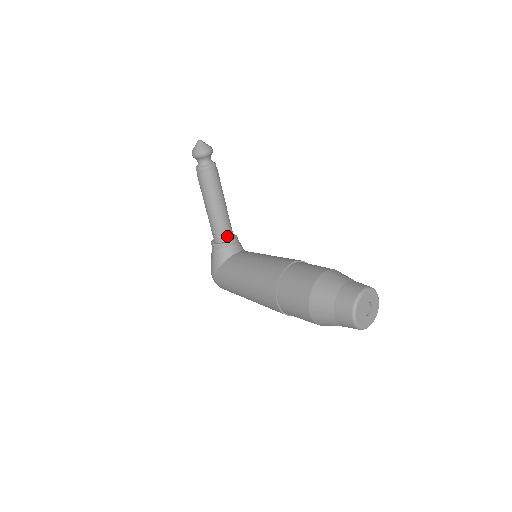
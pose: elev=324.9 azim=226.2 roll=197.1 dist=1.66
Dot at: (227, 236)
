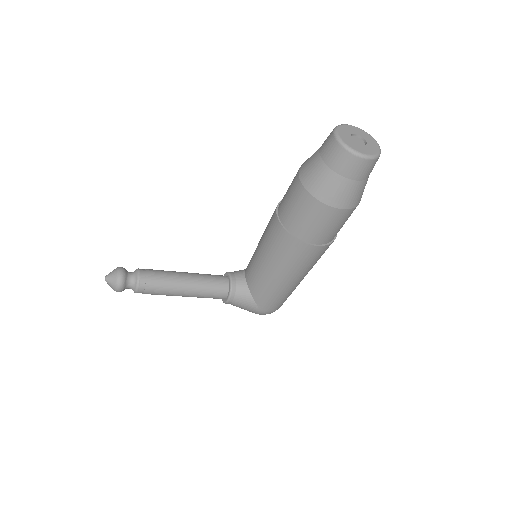
Dot at: (223, 283)
